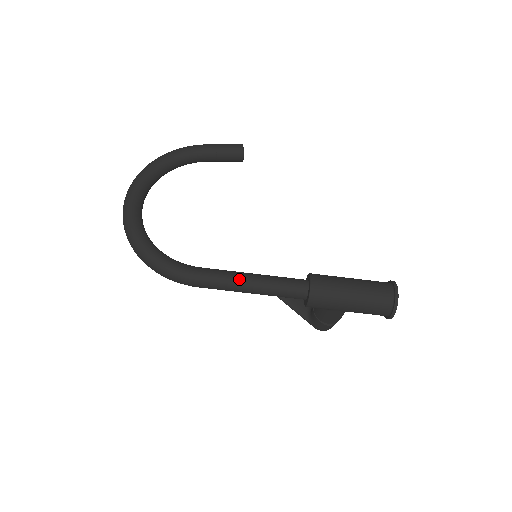
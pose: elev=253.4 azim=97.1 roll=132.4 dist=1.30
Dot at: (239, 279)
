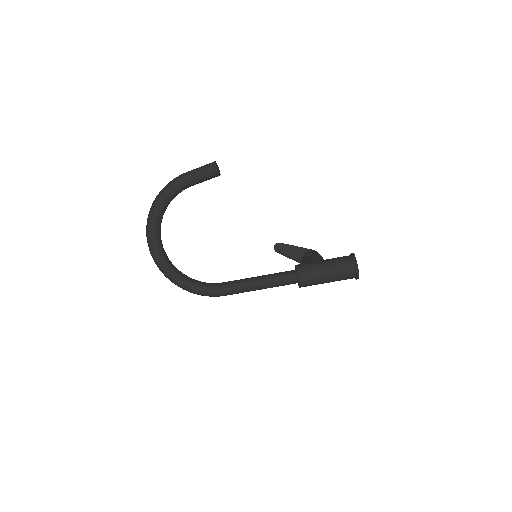
Dot at: (251, 288)
